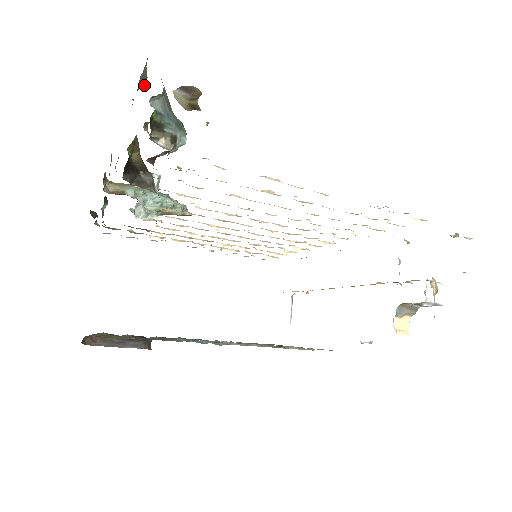
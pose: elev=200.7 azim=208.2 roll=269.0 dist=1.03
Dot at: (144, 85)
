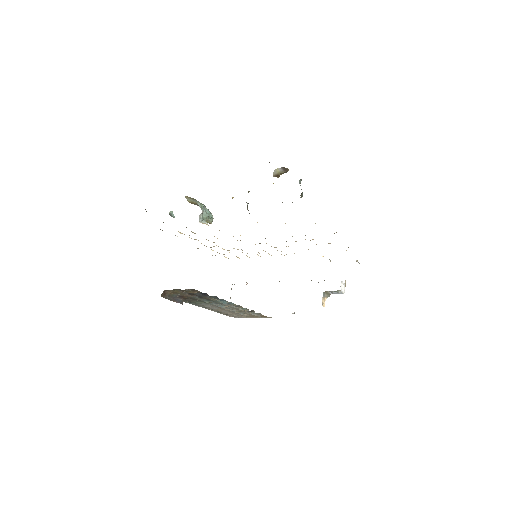
Dot at: occluded
